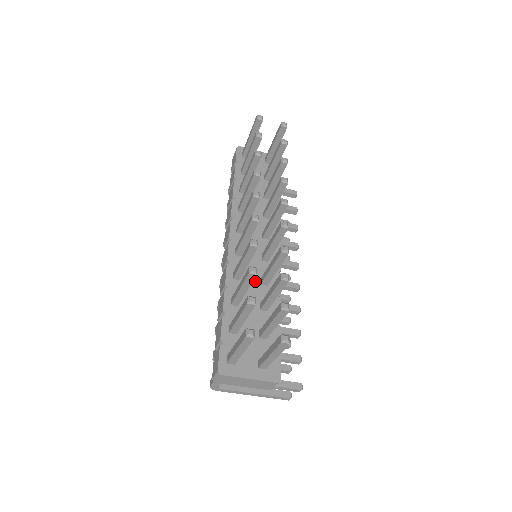
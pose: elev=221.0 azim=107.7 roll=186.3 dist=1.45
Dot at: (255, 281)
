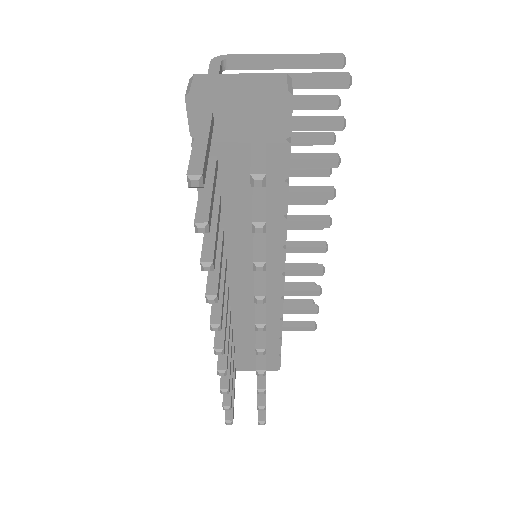
Dot at: (250, 310)
